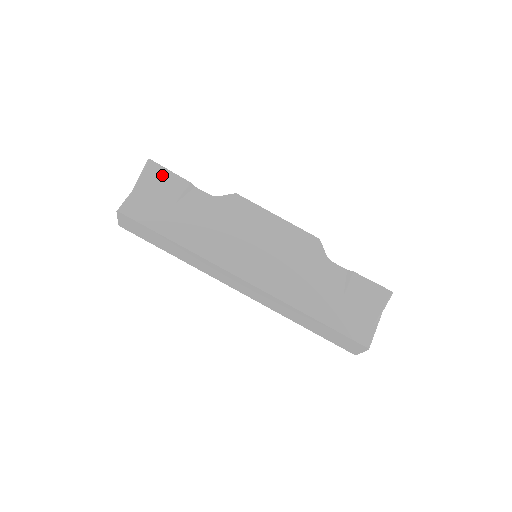
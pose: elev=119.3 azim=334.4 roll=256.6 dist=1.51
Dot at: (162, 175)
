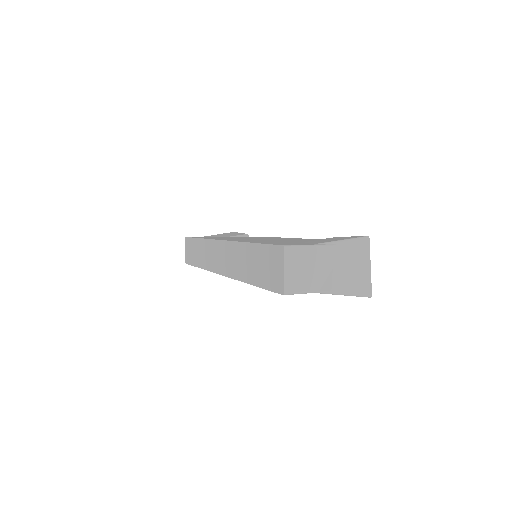
Dot at: occluded
